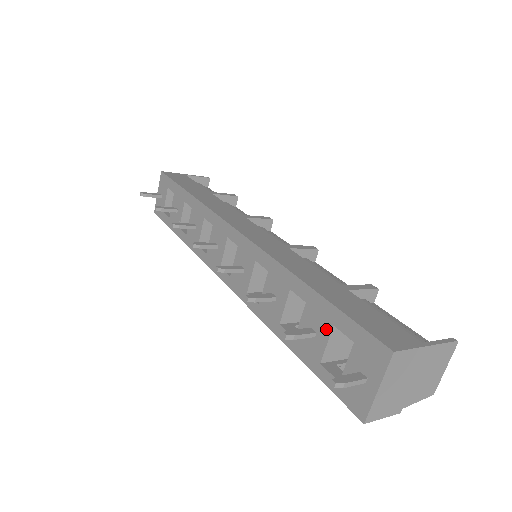
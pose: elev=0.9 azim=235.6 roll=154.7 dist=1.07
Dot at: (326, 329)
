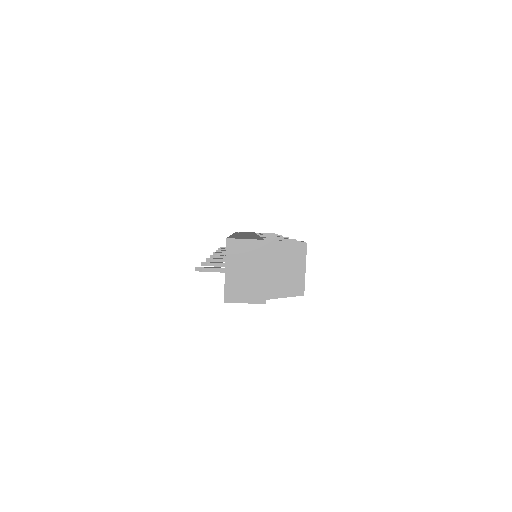
Dot at: occluded
